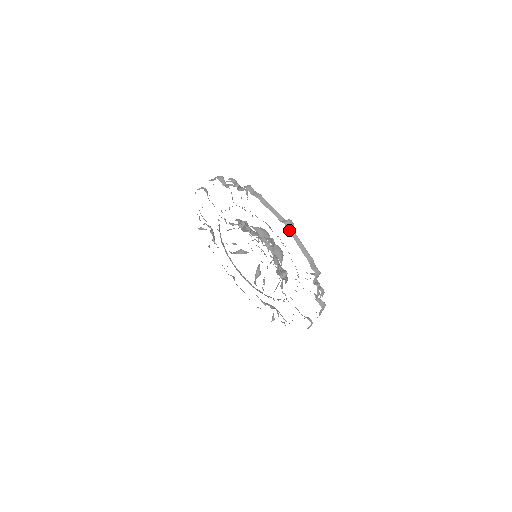
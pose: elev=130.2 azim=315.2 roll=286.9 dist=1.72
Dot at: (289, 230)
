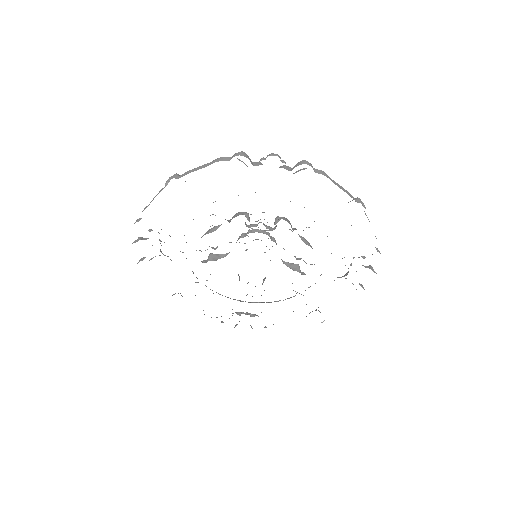
Dot at: occluded
